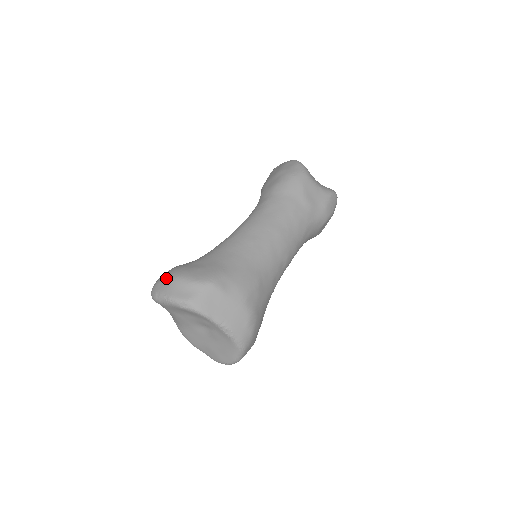
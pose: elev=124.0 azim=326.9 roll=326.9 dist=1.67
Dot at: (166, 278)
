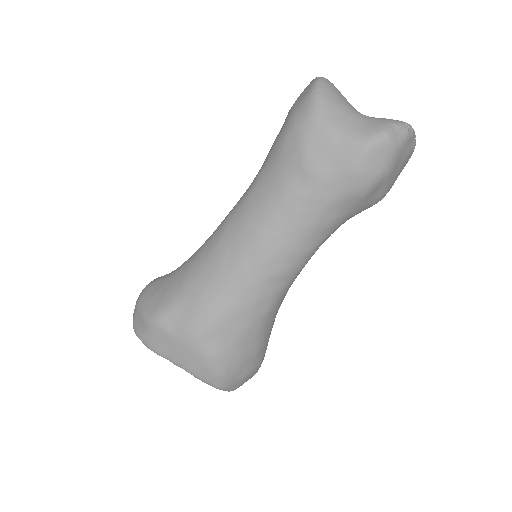
Dot at: occluded
